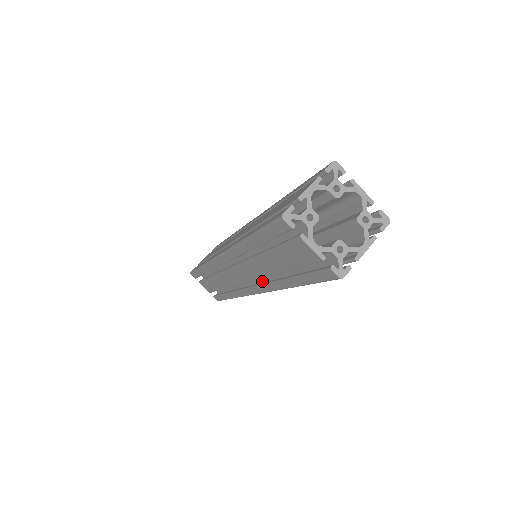
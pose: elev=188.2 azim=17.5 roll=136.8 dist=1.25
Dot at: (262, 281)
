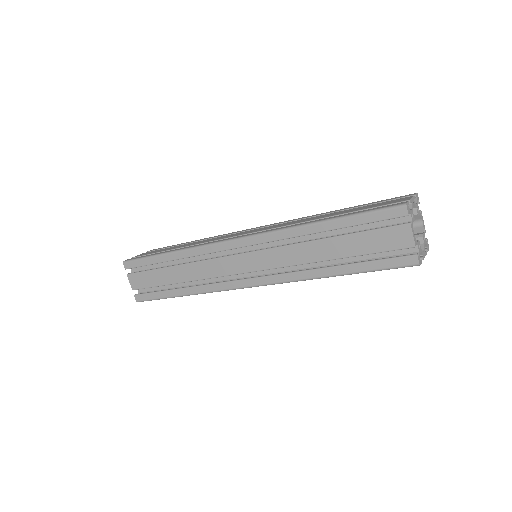
Dot at: (269, 274)
